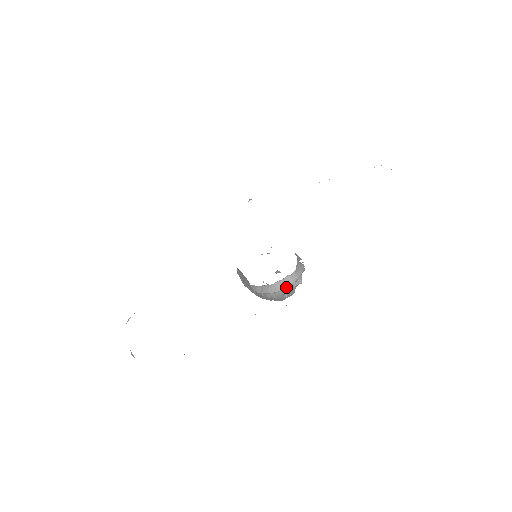
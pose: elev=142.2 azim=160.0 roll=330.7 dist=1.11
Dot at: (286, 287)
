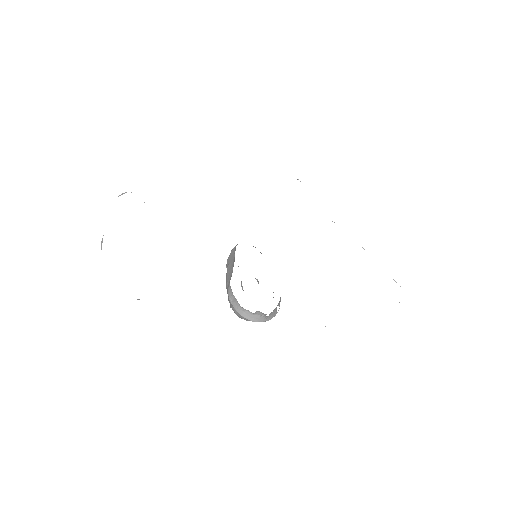
Dot at: (250, 320)
